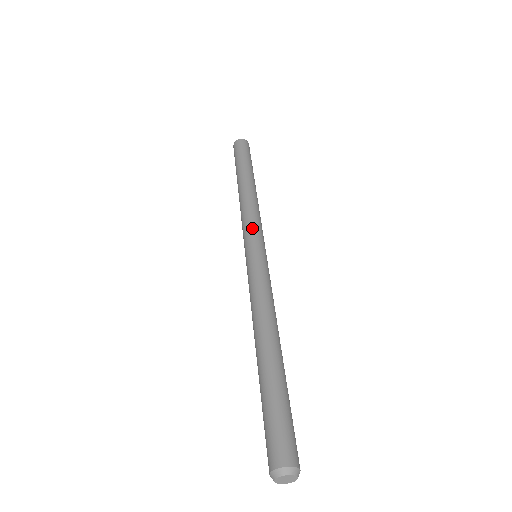
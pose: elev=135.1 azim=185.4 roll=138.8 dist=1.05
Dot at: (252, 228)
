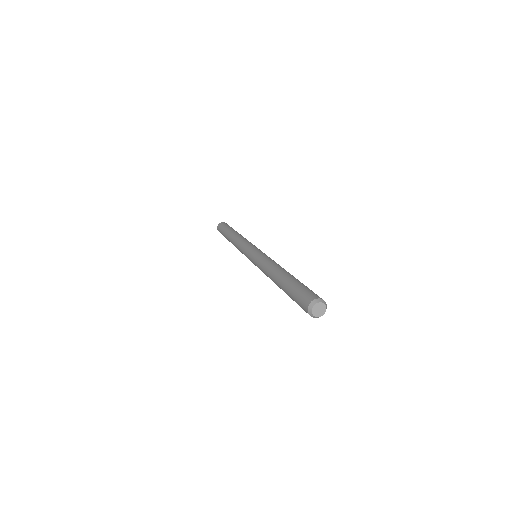
Dot at: occluded
